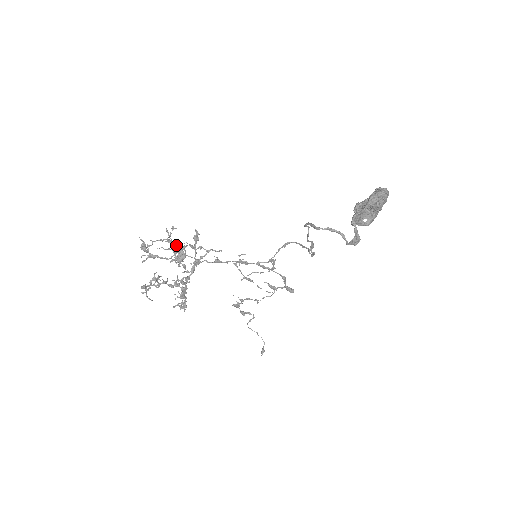
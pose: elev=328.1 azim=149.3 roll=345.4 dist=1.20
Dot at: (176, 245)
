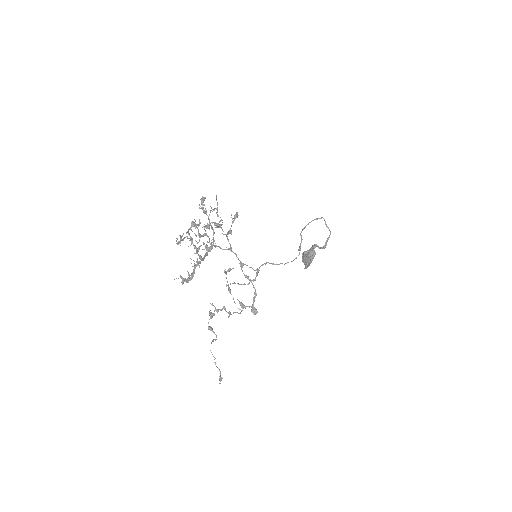
Dot at: (218, 216)
